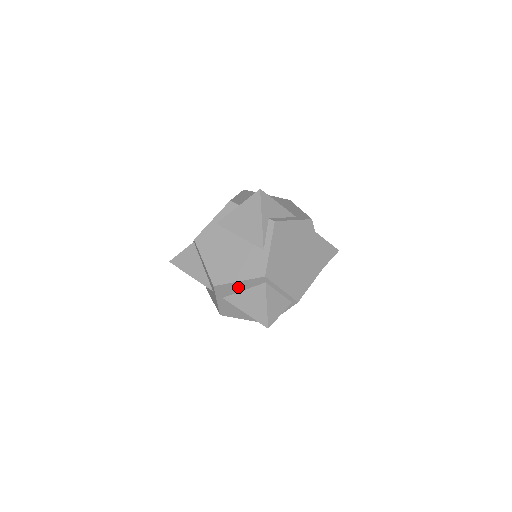
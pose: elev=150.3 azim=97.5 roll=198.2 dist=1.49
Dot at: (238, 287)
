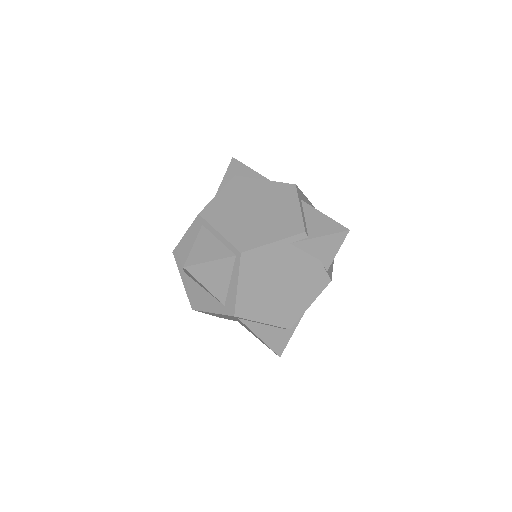
Dot at: (188, 245)
